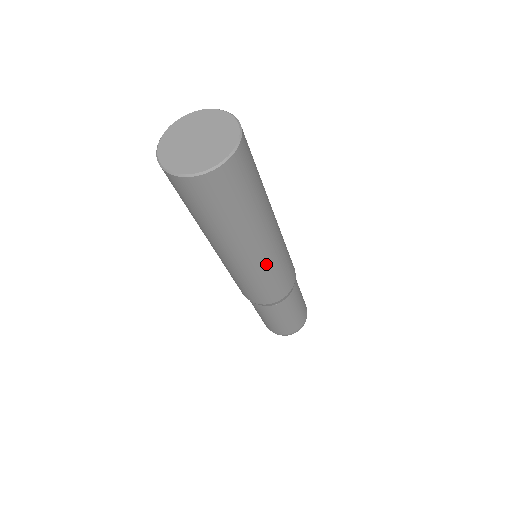
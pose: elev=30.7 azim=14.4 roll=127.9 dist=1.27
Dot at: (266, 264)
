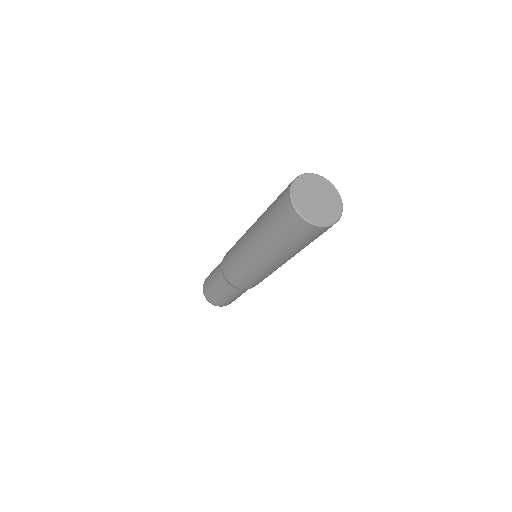
Dot at: (269, 271)
